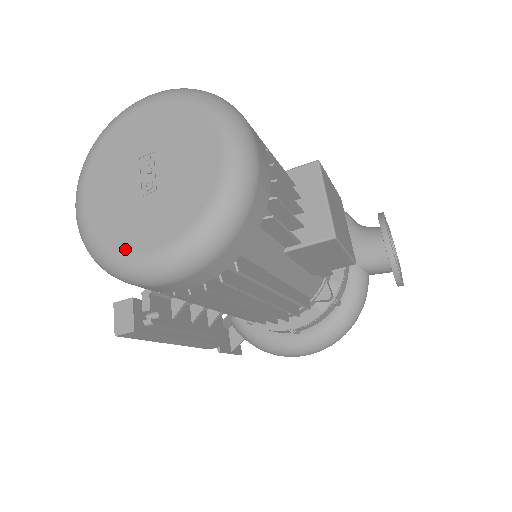
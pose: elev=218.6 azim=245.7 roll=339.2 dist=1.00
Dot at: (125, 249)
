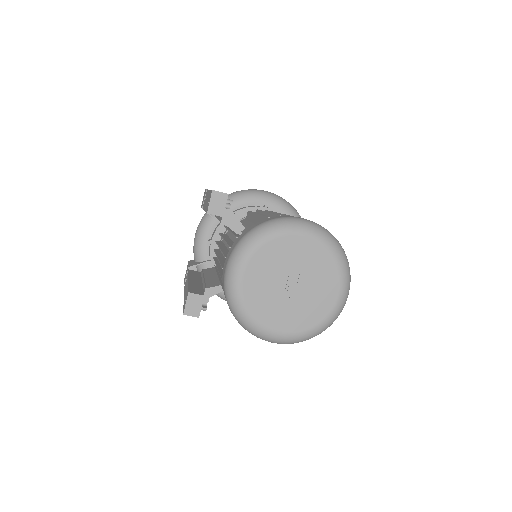
Dot at: (263, 323)
